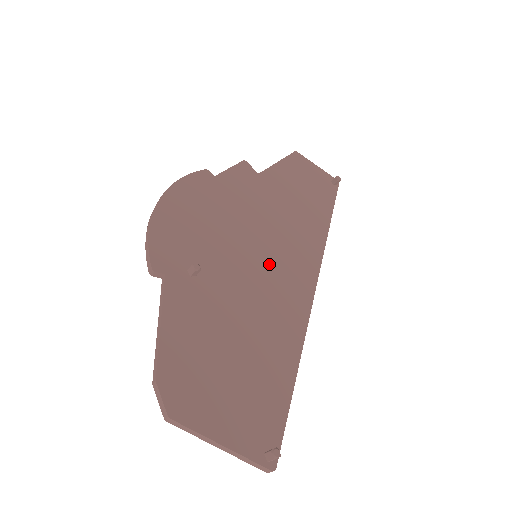
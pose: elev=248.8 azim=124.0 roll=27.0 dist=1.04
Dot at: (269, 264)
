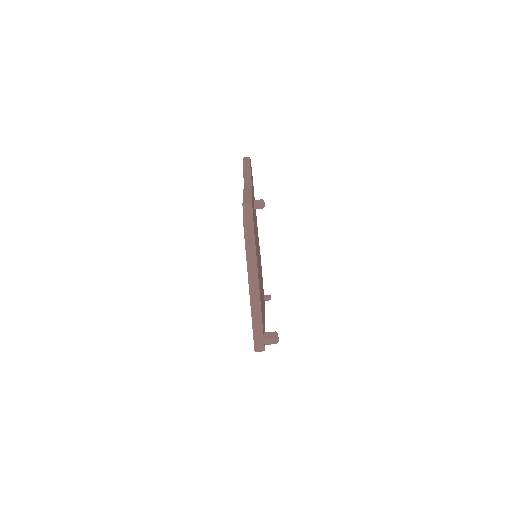
Dot at: occluded
